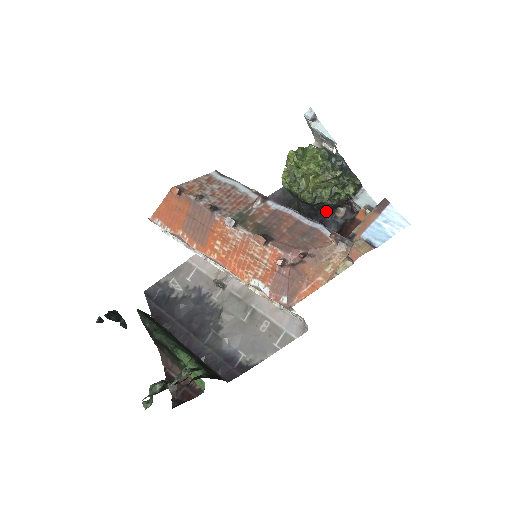
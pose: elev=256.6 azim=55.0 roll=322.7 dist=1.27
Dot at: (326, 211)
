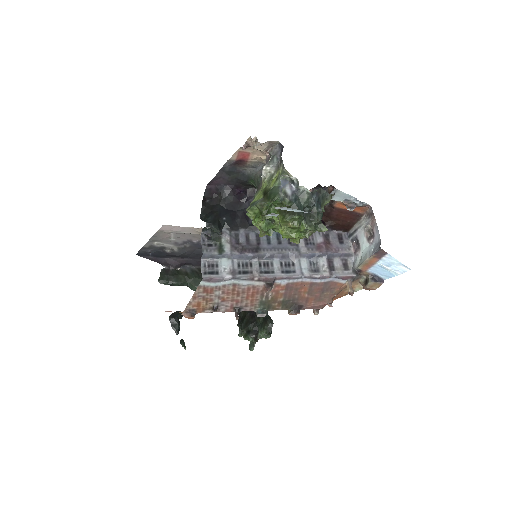
Dot at: occluded
